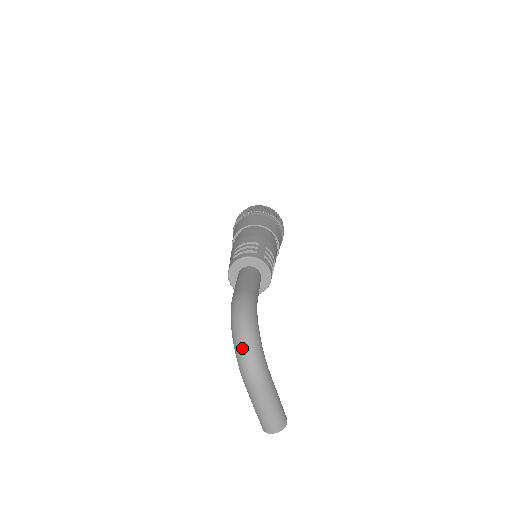
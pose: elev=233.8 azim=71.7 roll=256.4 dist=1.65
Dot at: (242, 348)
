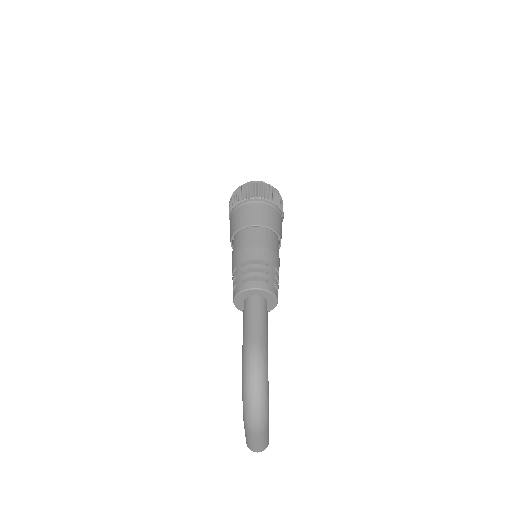
Dot at: (253, 409)
